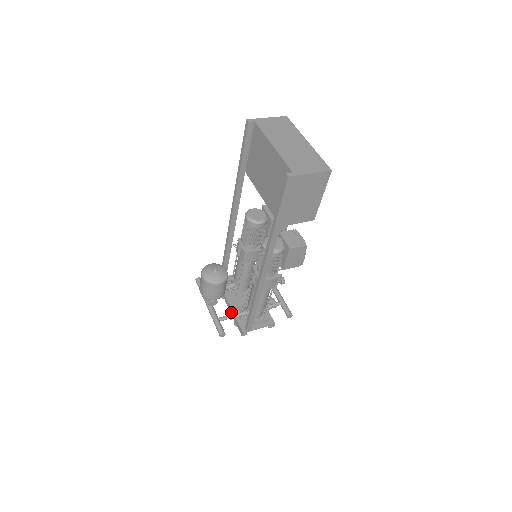
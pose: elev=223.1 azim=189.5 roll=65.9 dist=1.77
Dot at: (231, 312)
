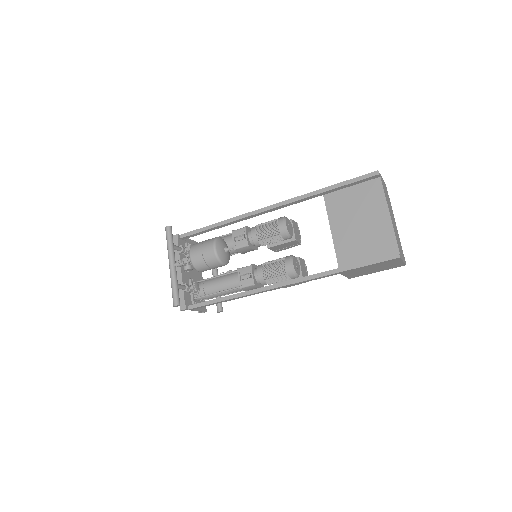
Dot at: (179, 279)
